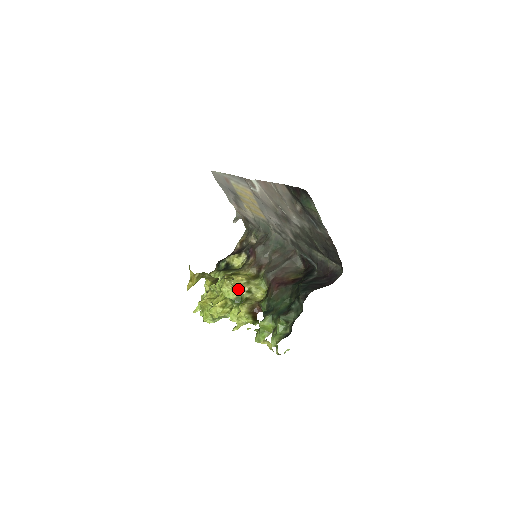
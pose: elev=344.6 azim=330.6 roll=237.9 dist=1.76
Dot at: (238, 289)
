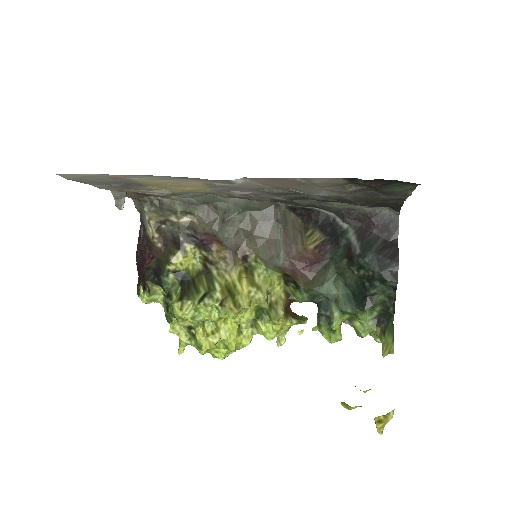
Dot at: (254, 305)
